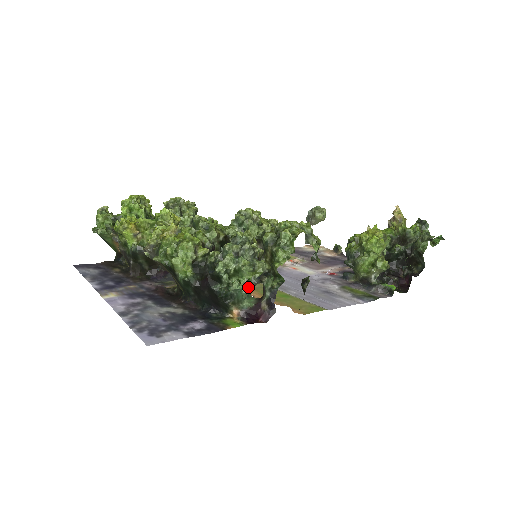
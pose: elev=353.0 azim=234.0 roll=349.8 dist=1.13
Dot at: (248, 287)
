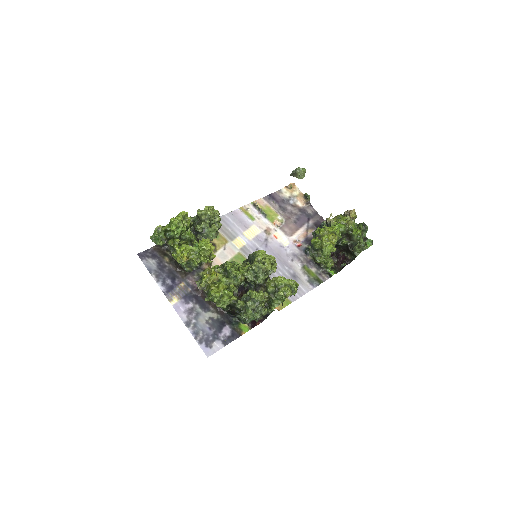
Dot at: (256, 319)
